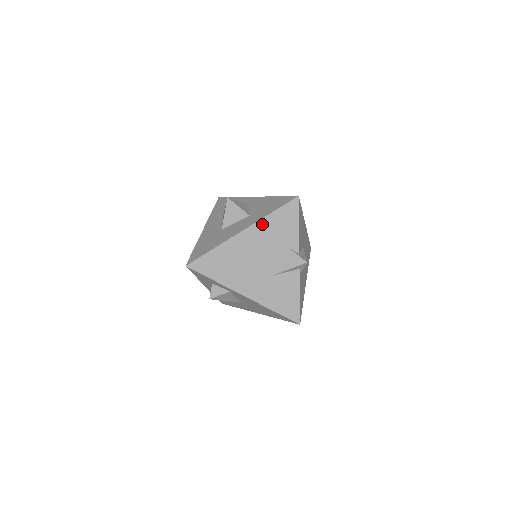
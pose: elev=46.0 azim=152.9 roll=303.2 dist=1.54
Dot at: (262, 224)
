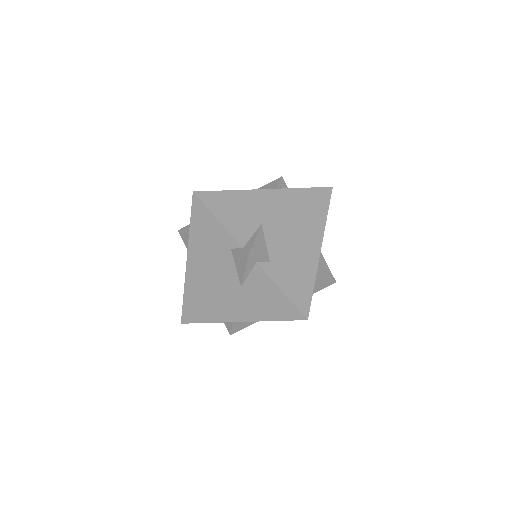
Dot at: (193, 245)
